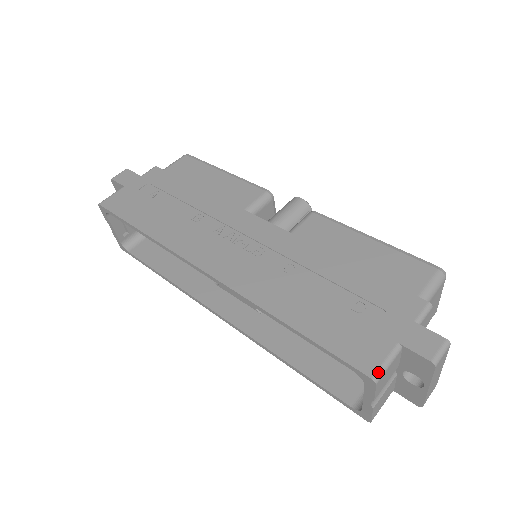
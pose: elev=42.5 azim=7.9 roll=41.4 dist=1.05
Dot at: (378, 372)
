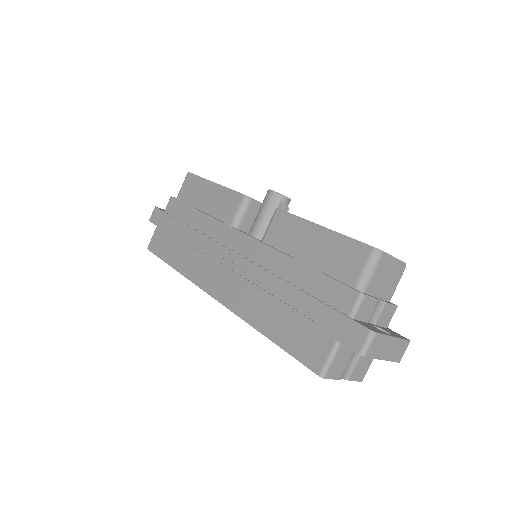
Dot at: (323, 369)
